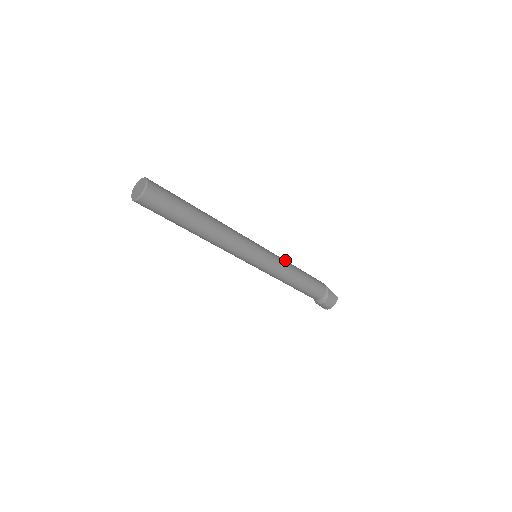
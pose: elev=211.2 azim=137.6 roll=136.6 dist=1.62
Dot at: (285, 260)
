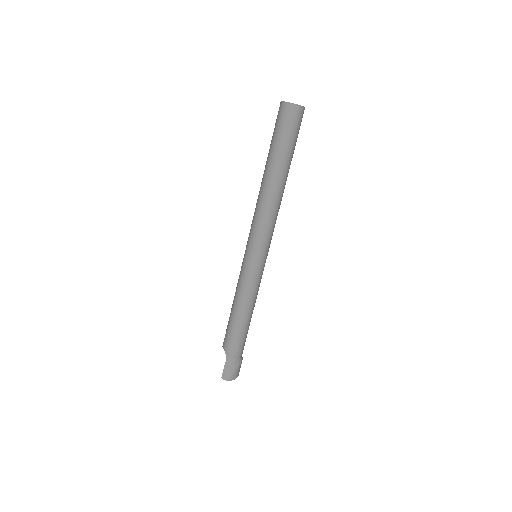
Dot at: occluded
